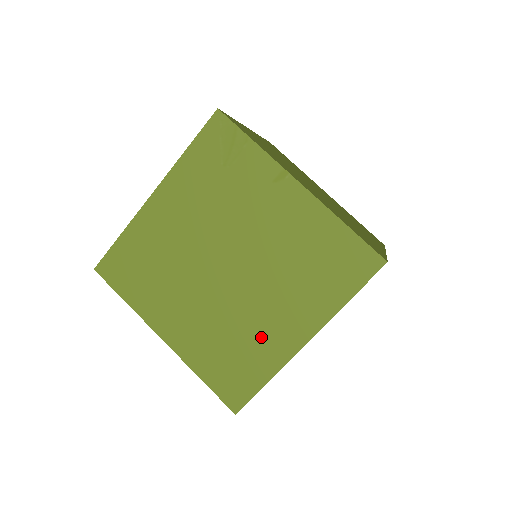
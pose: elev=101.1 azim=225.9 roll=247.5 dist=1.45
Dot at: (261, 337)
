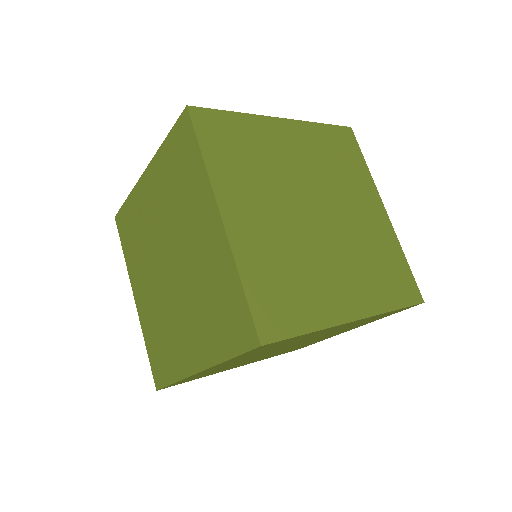
Dot at: (321, 287)
